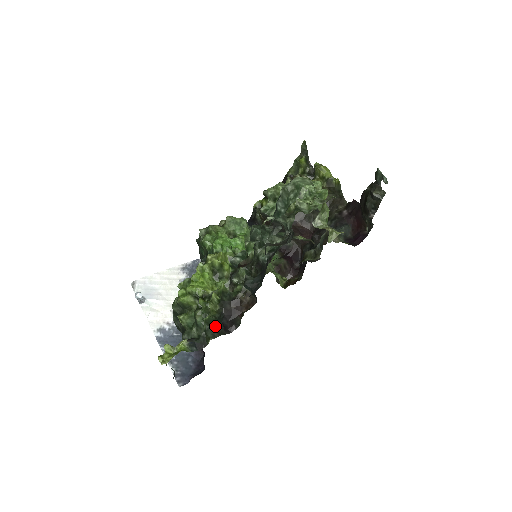
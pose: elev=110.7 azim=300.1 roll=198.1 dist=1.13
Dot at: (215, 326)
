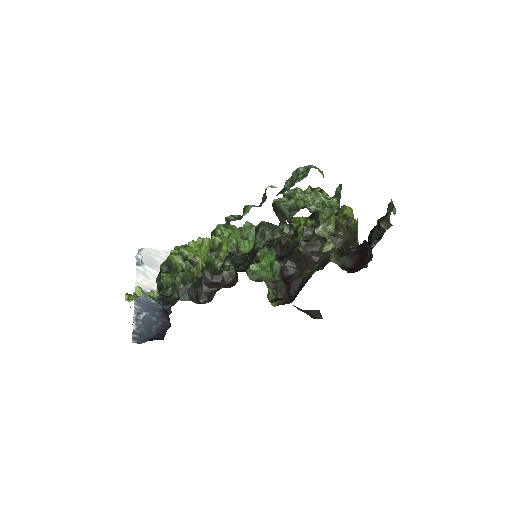
Dot at: (189, 289)
